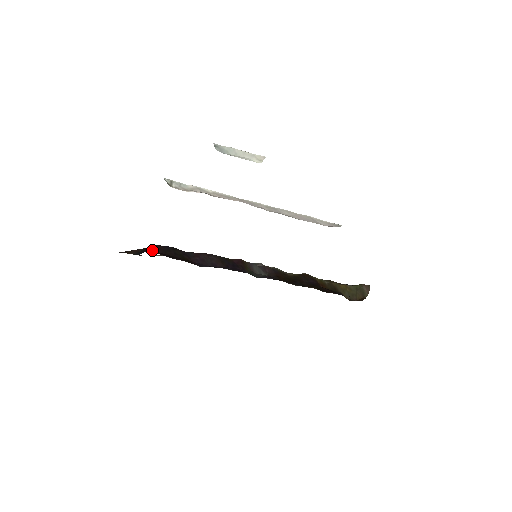
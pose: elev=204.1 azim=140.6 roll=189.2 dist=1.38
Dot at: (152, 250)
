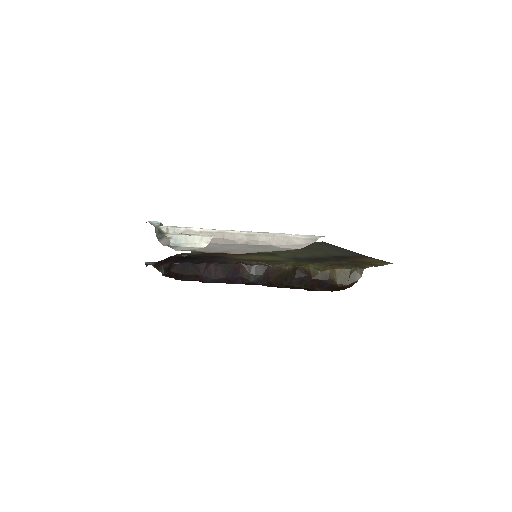
Dot at: (171, 271)
